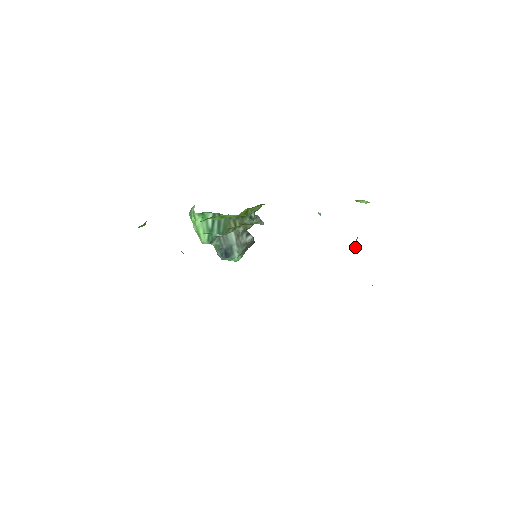
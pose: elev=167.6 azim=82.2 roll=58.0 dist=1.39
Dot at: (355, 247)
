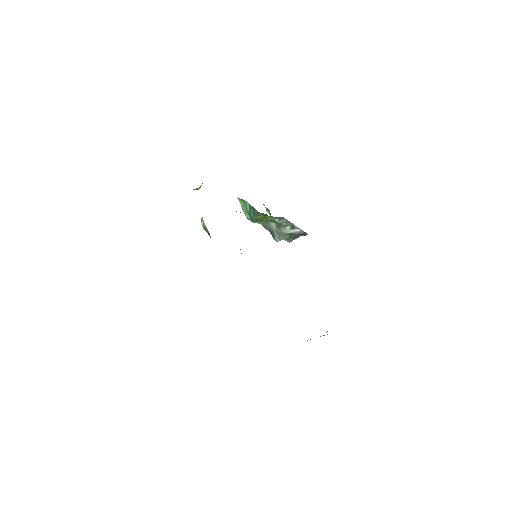
Dot at: occluded
